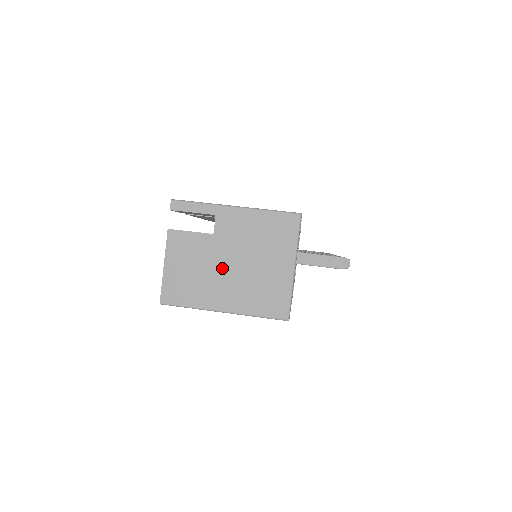
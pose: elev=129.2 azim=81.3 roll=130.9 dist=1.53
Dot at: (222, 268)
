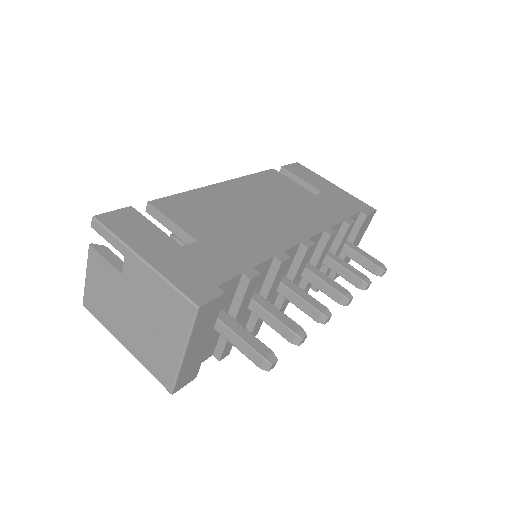
Dot at: (126, 310)
